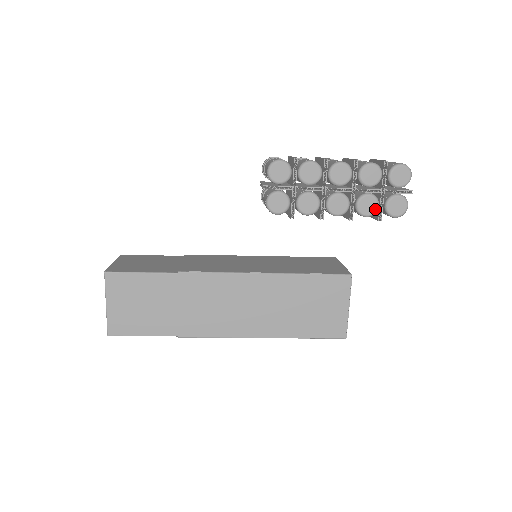
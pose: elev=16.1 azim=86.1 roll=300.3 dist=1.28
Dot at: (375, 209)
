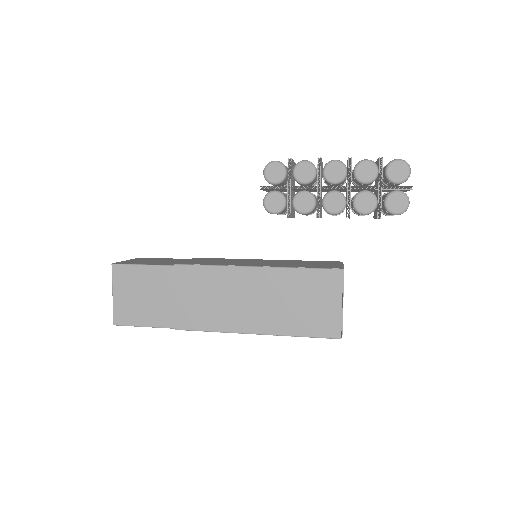
Dot at: (373, 206)
